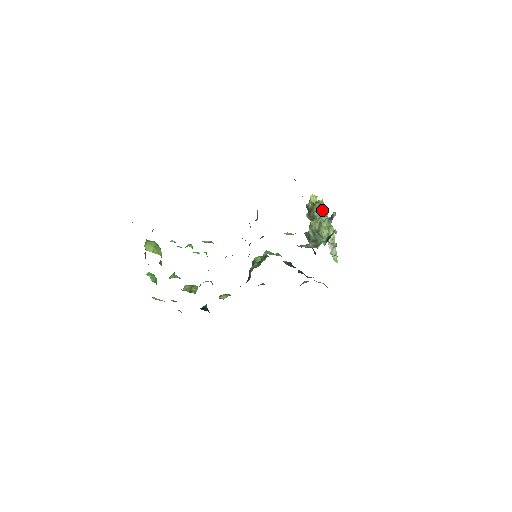
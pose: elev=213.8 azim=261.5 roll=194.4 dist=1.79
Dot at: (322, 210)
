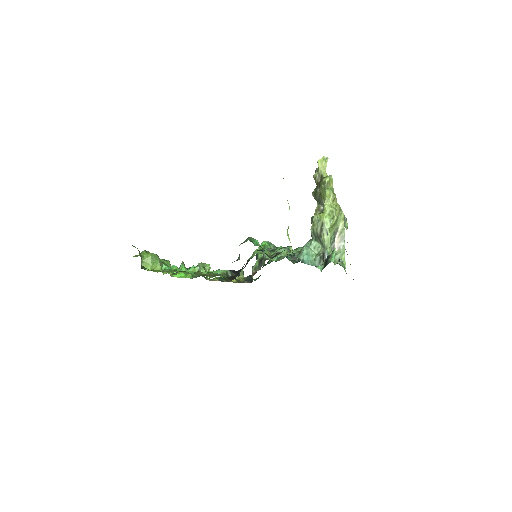
Dot at: (328, 196)
